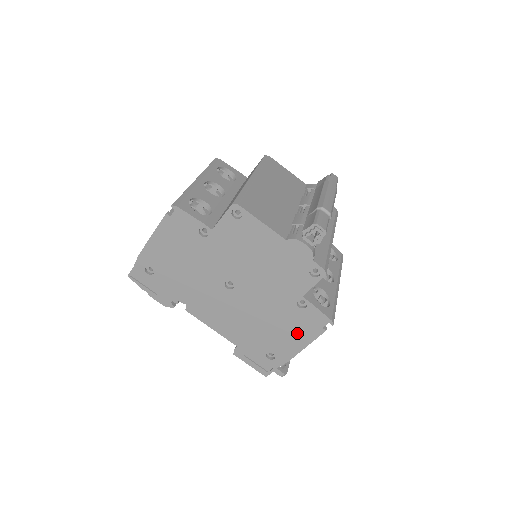
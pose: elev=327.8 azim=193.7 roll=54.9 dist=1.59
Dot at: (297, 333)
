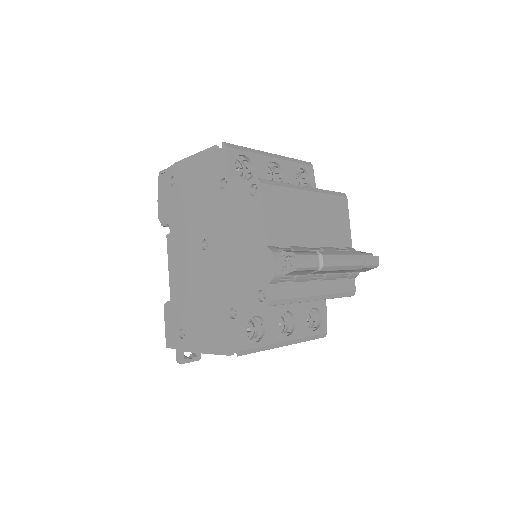
Dot at: (211, 335)
